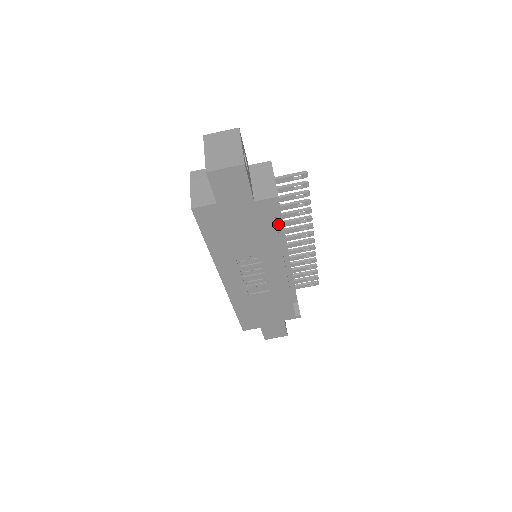
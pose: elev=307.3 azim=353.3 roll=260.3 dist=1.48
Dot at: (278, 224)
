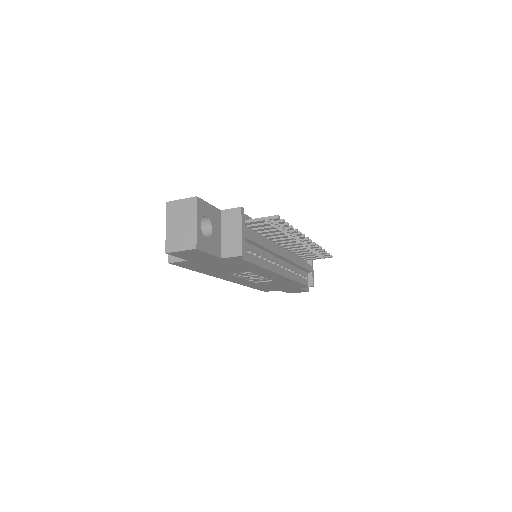
Dot at: (262, 249)
